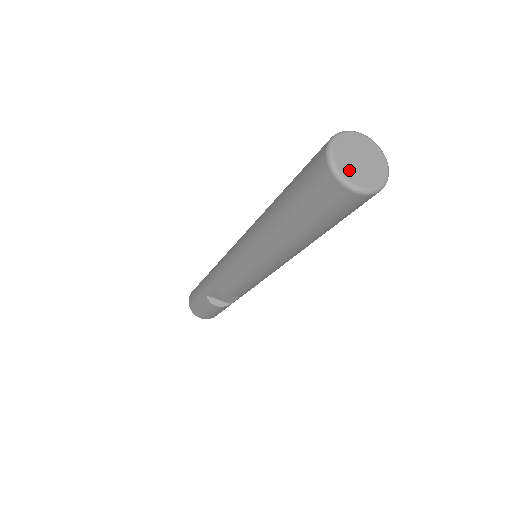
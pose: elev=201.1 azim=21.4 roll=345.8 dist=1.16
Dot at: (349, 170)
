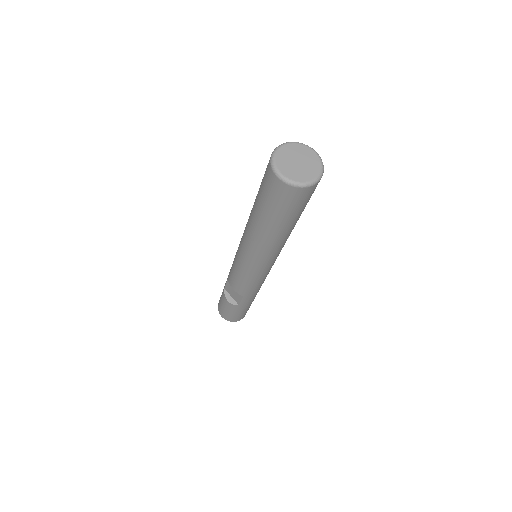
Dot at: (283, 163)
